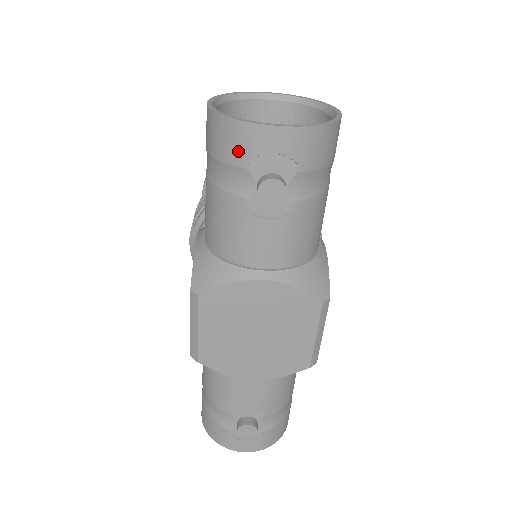
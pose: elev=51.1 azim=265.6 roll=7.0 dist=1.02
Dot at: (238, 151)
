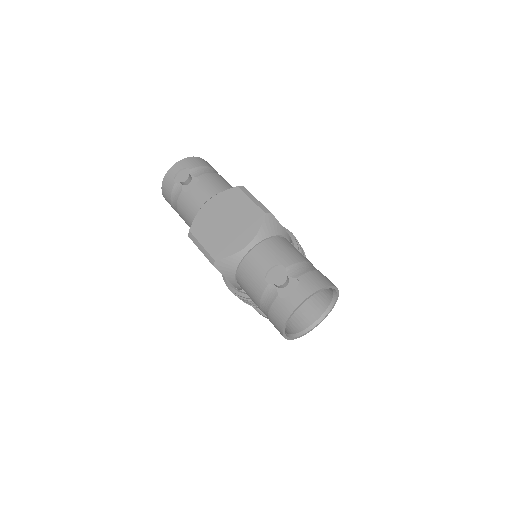
Dot at: (170, 184)
